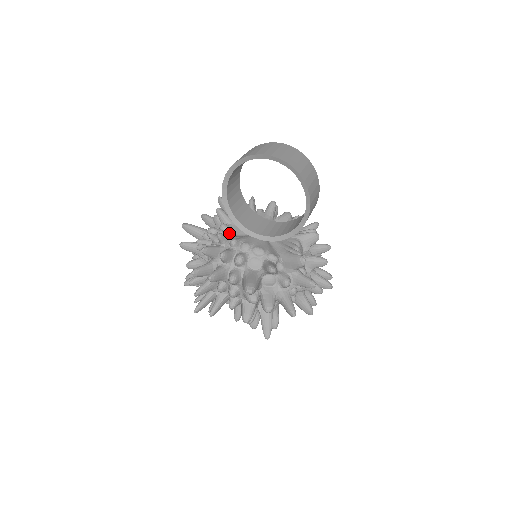
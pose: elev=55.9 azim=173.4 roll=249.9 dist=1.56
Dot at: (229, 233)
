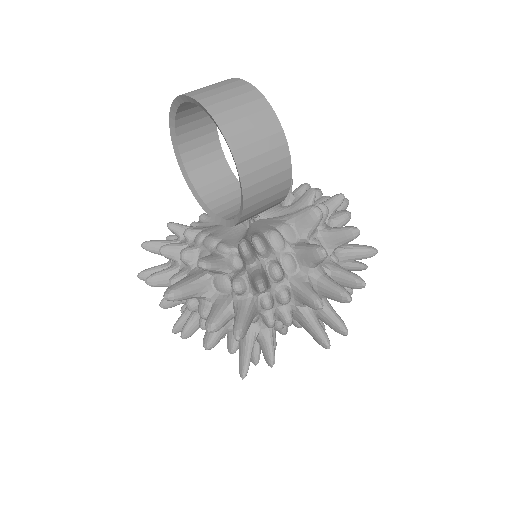
Dot at: (202, 224)
